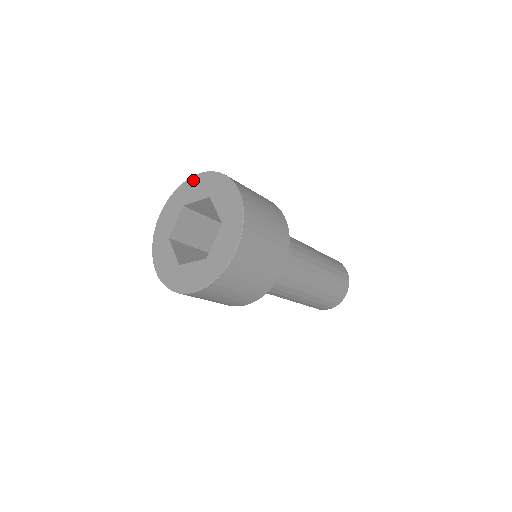
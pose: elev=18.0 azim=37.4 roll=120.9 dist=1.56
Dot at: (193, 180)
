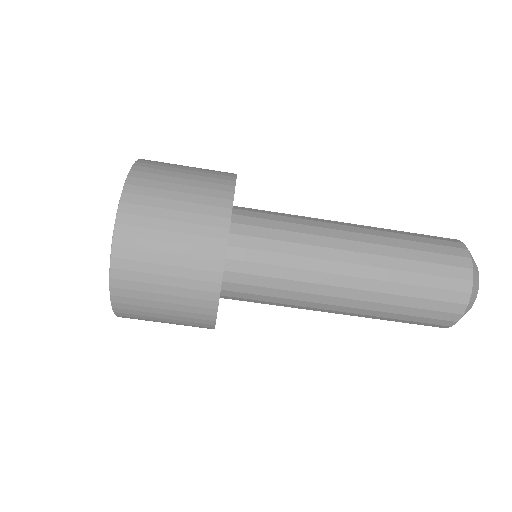
Dot at: occluded
